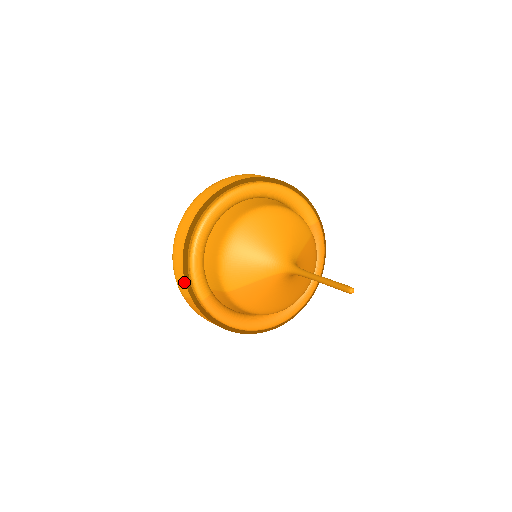
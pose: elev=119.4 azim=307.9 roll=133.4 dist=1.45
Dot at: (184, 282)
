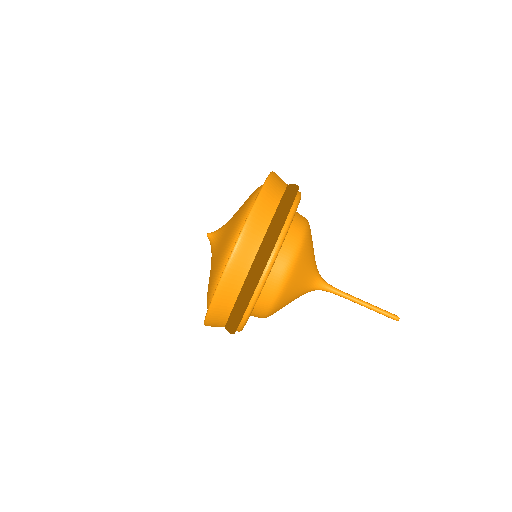
Dot at: occluded
